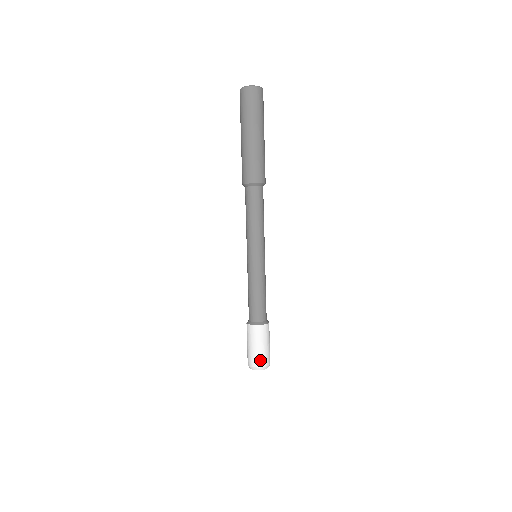
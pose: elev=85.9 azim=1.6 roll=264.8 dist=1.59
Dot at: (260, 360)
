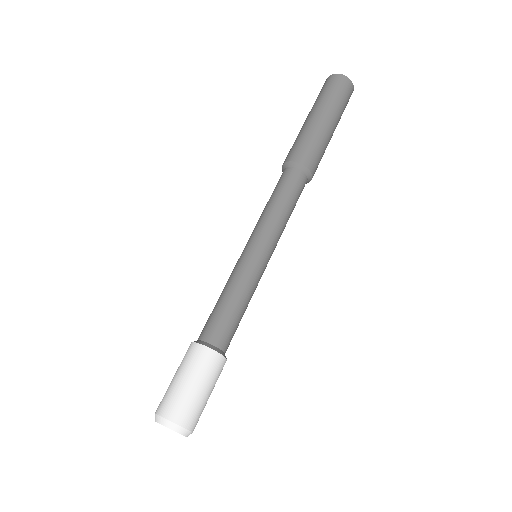
Dot at: (167, 402)
